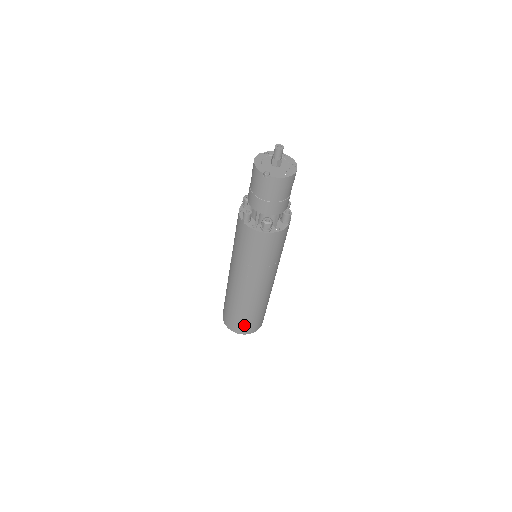
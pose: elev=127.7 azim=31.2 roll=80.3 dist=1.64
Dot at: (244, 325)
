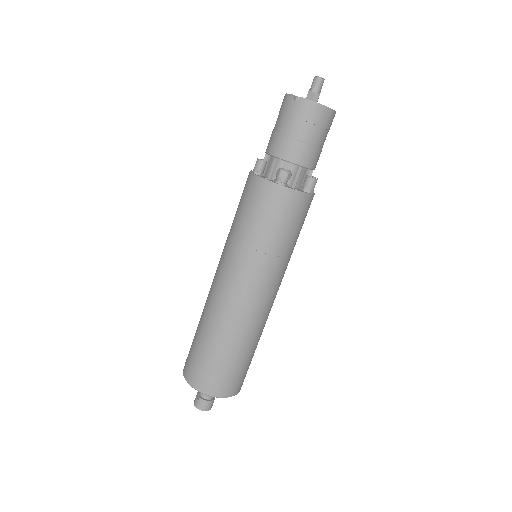
Dot at: (211, 372)
